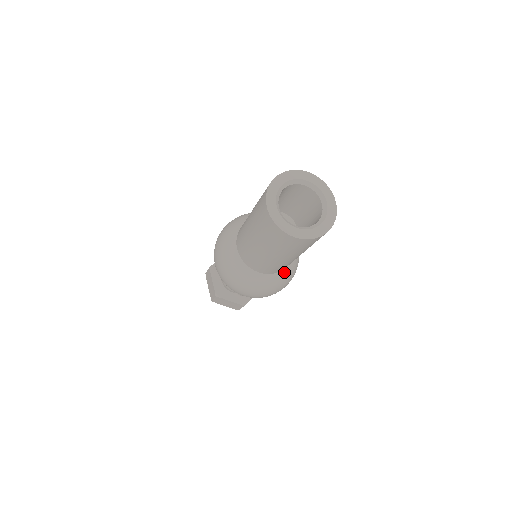
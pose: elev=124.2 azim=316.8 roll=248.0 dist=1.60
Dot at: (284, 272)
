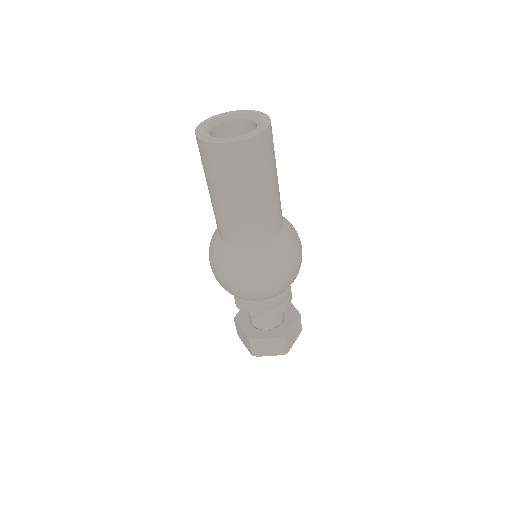
Dot at: (279, 239)
